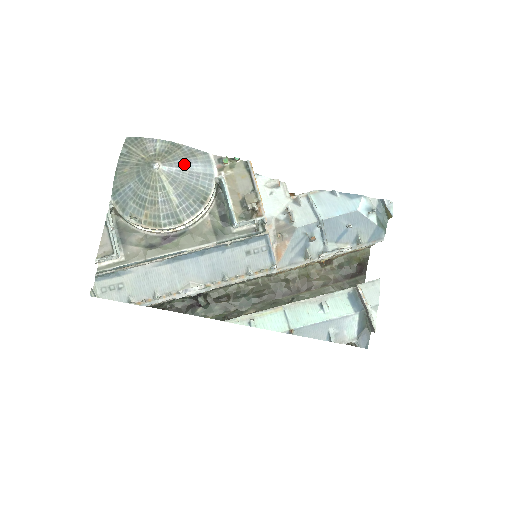
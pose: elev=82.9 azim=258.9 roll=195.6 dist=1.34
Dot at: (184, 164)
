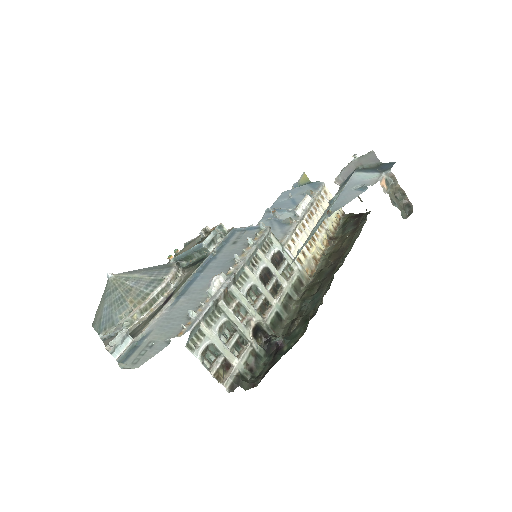
Dot at: occluded
